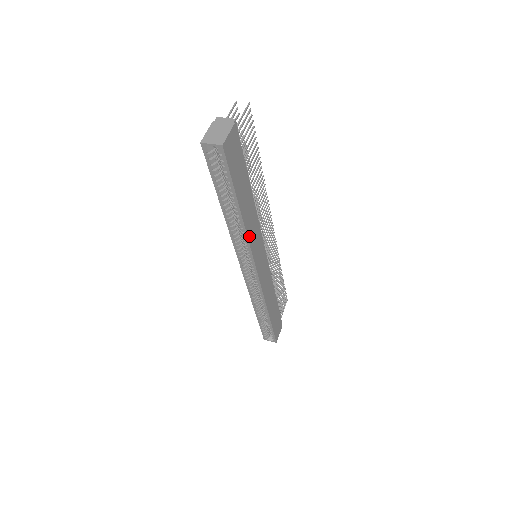
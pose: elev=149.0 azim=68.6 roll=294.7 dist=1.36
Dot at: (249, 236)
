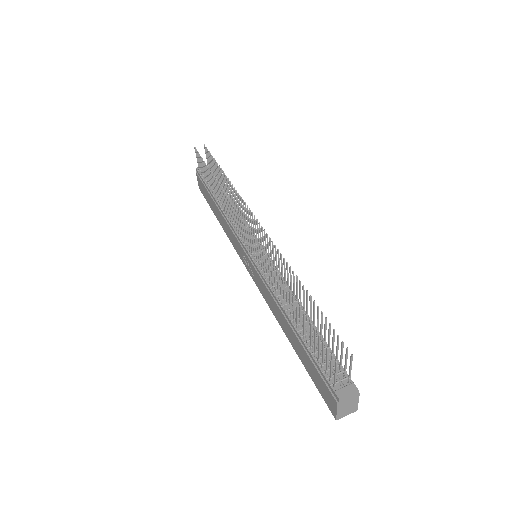
Dot at: occluded
